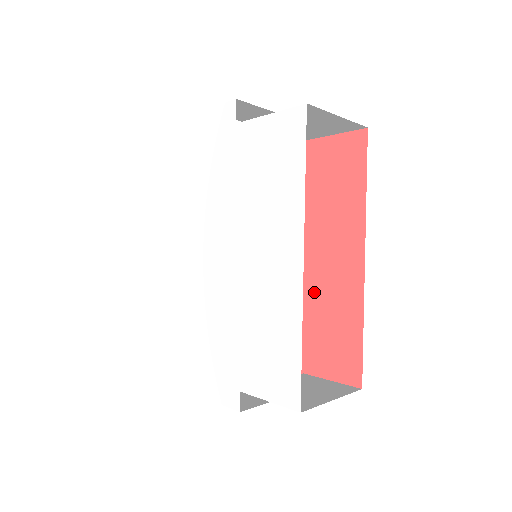
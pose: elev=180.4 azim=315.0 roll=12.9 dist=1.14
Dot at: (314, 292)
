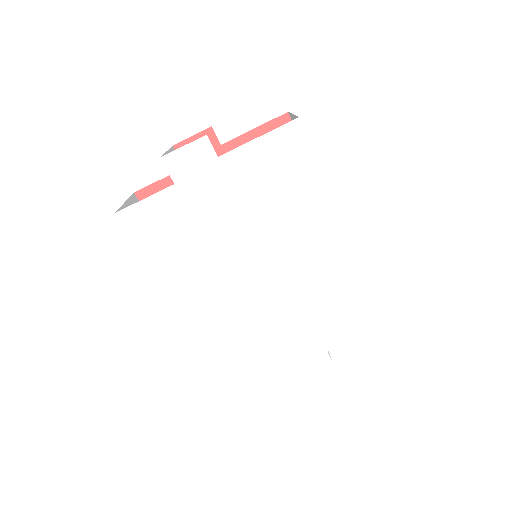
Dot at: occluded
